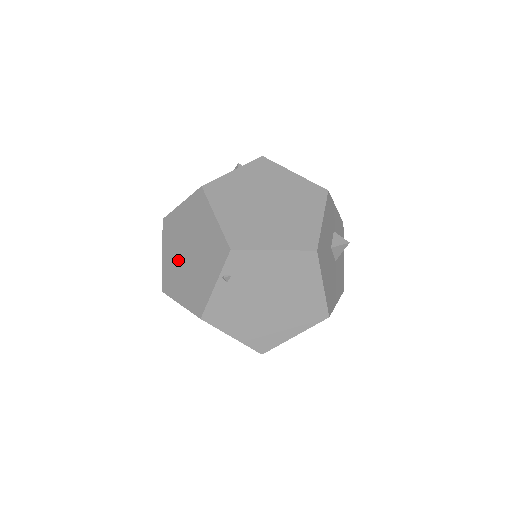
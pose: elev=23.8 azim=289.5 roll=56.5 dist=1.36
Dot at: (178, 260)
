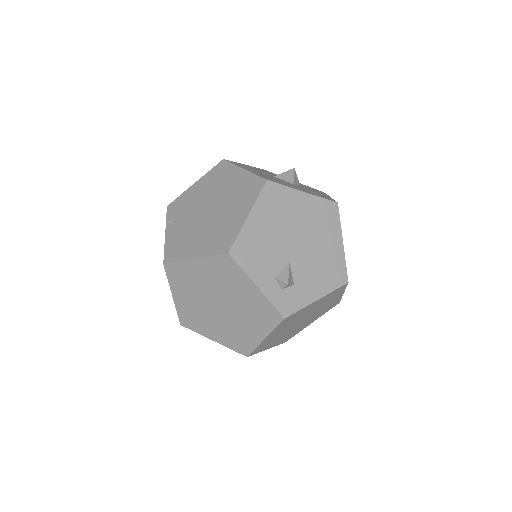
Dot at: occluded
